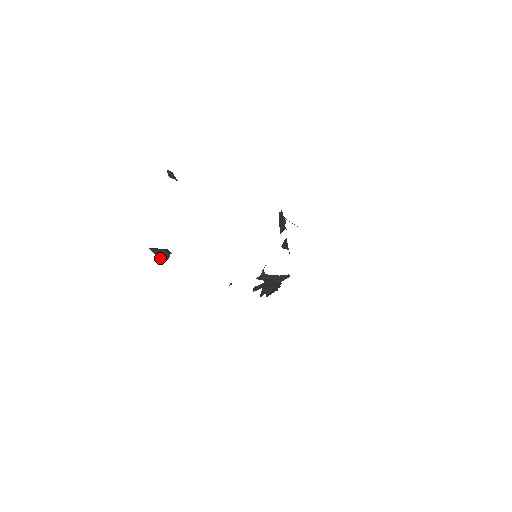
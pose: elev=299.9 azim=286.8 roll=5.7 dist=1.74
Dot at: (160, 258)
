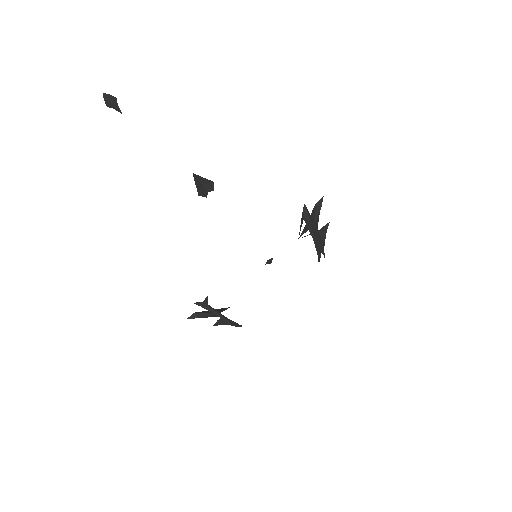
Dot at: (198, 192)
